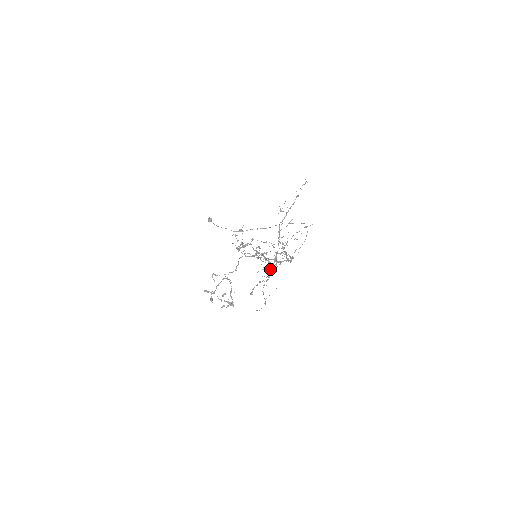
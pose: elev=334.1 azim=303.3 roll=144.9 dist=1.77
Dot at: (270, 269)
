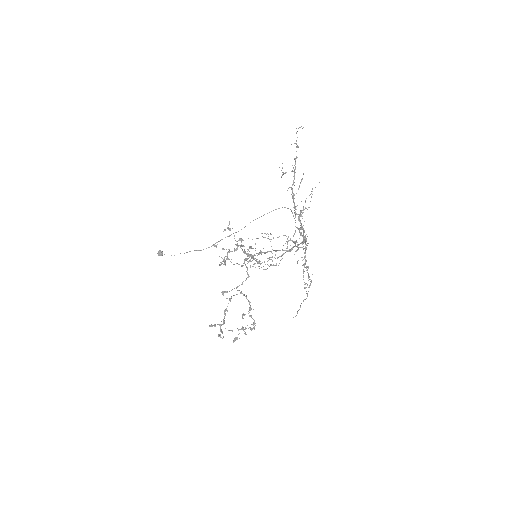
Dot at: (303, 248)
